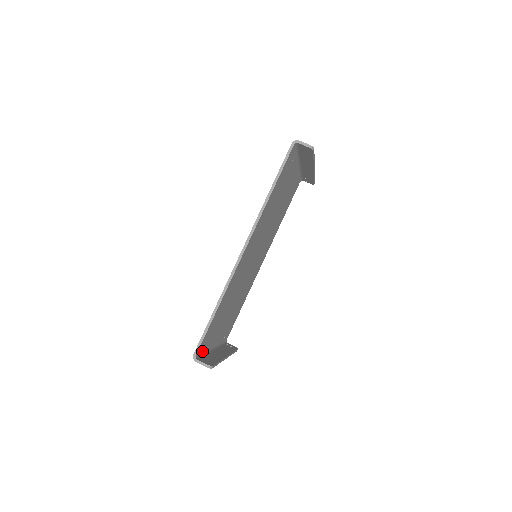
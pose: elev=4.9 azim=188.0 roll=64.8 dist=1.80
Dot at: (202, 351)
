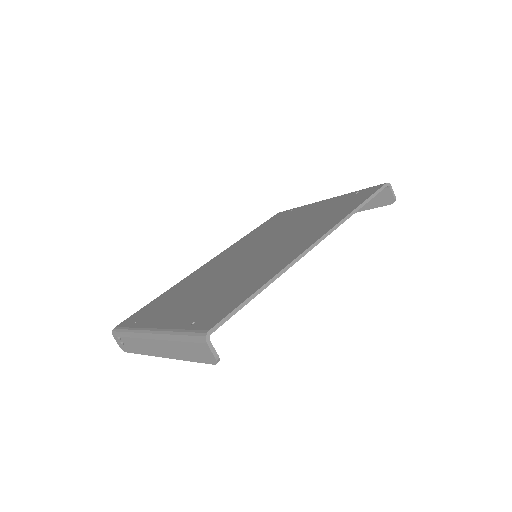
Dot at: occluded
